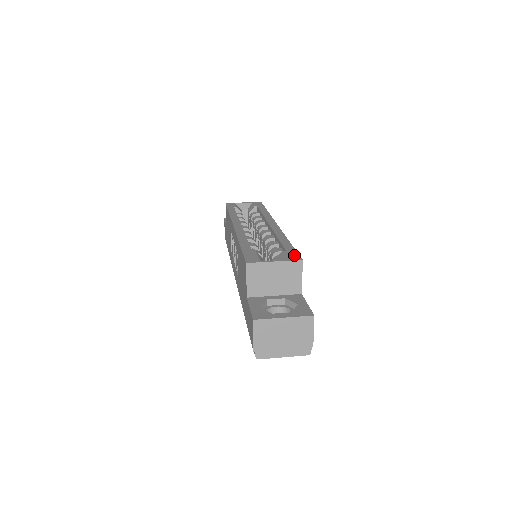
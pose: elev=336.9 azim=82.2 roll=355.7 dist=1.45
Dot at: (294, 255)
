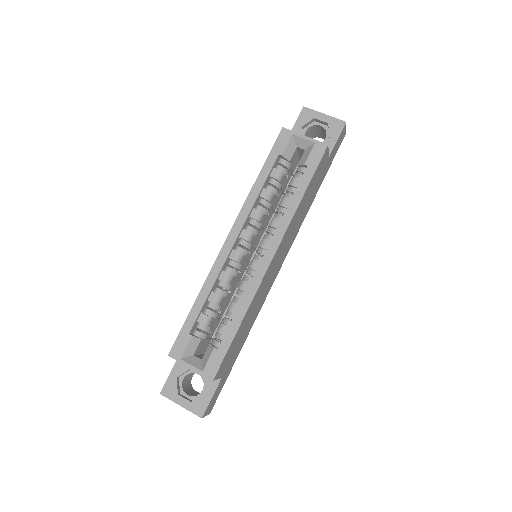
Dot at: (215, 365)
